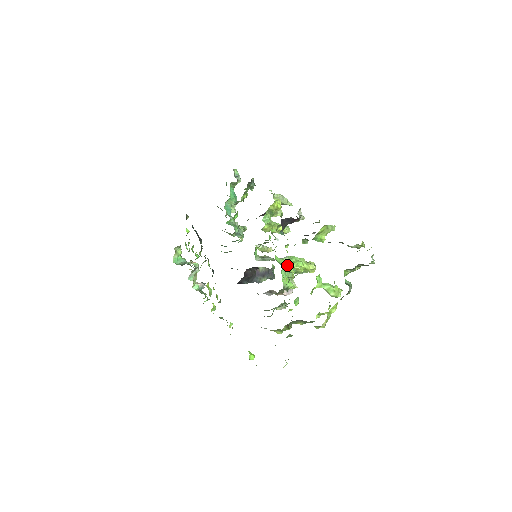
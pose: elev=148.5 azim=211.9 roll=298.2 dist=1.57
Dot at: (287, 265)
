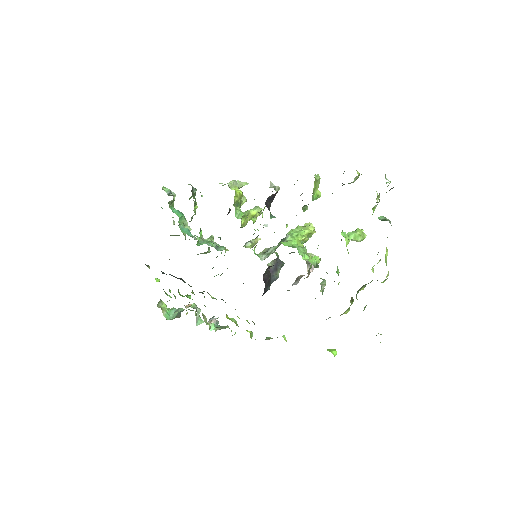
Dot at: (295, 243)
